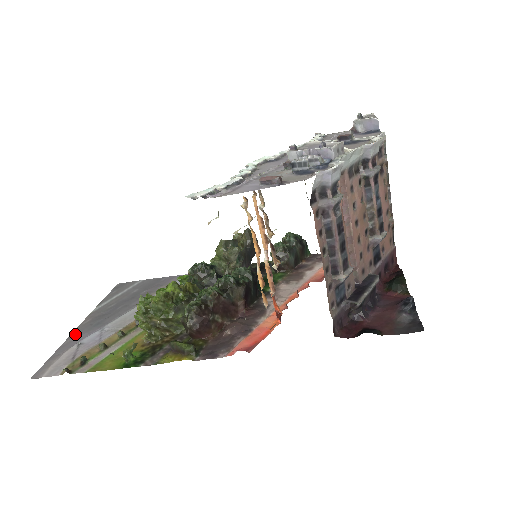
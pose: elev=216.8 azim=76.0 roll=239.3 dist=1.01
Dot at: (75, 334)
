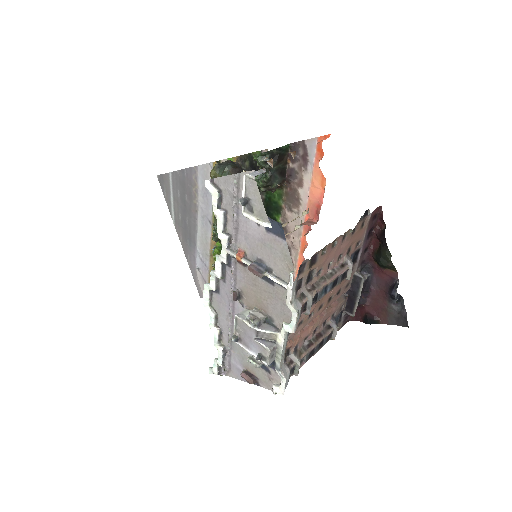
Dot at: (187, 254)
